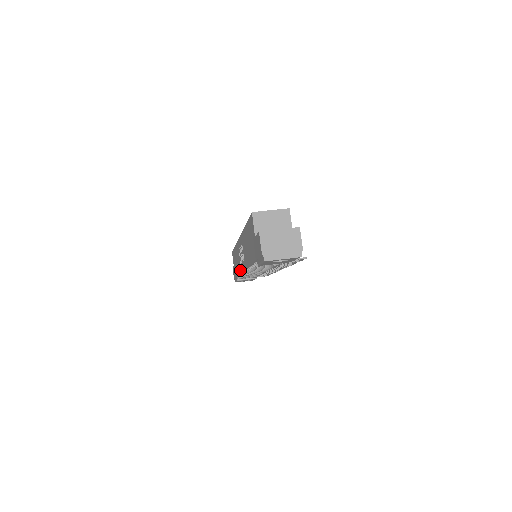
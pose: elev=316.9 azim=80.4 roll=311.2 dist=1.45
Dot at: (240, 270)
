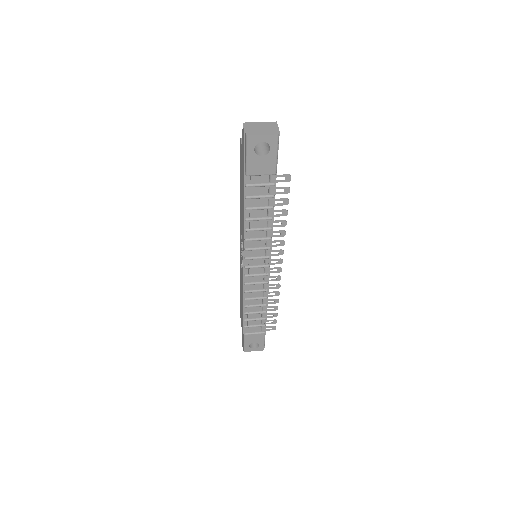
Dot at: (242, 284)
